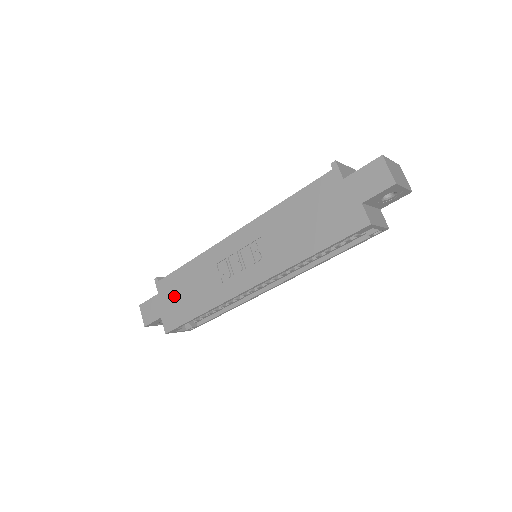
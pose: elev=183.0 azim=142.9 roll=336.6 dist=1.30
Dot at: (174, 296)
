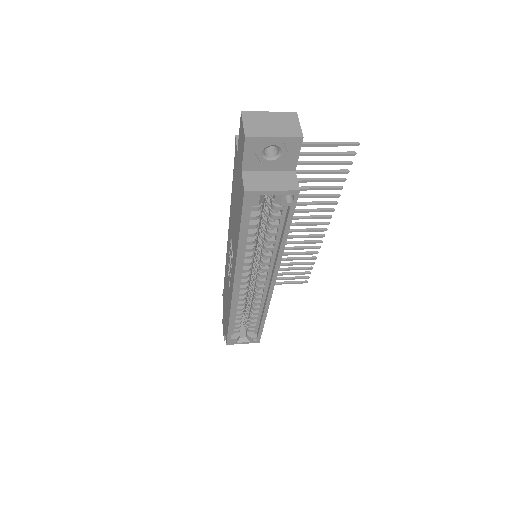
Dot at: (225, 308)
